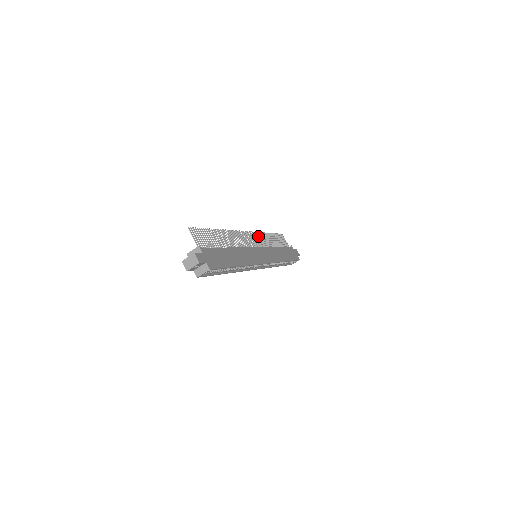
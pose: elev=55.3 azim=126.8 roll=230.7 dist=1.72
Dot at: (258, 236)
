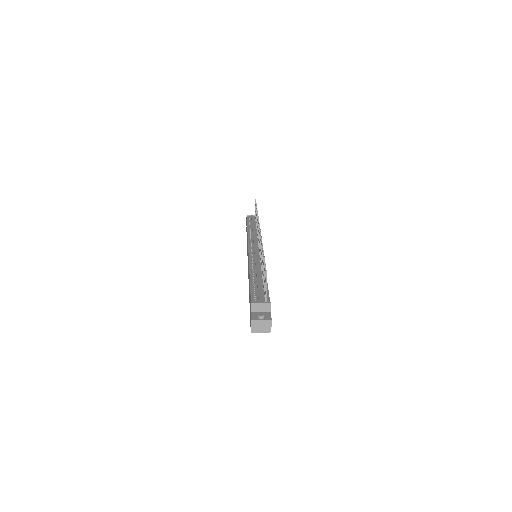
Dot at: occluded
